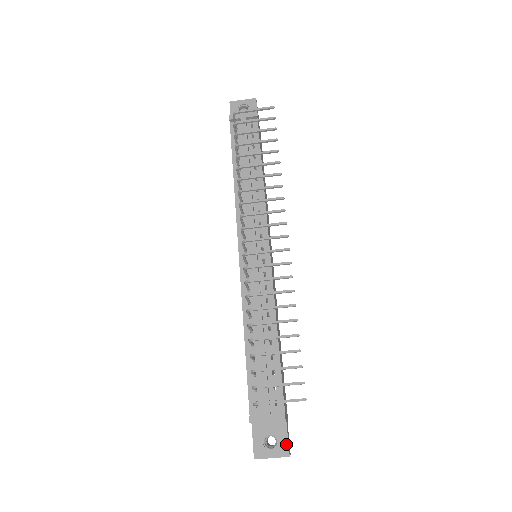
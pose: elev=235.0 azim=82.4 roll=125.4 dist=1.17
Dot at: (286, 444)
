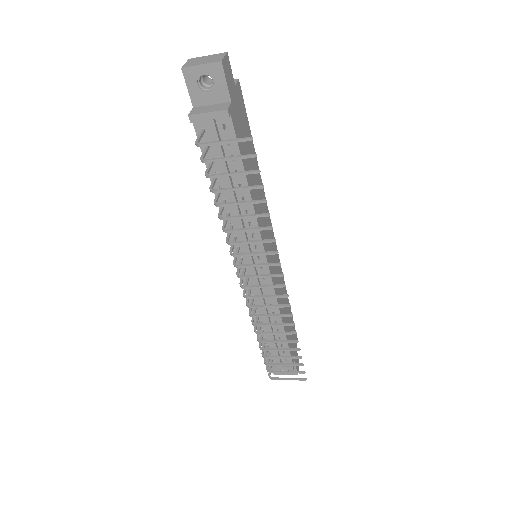
Dot at: (295, 370)
